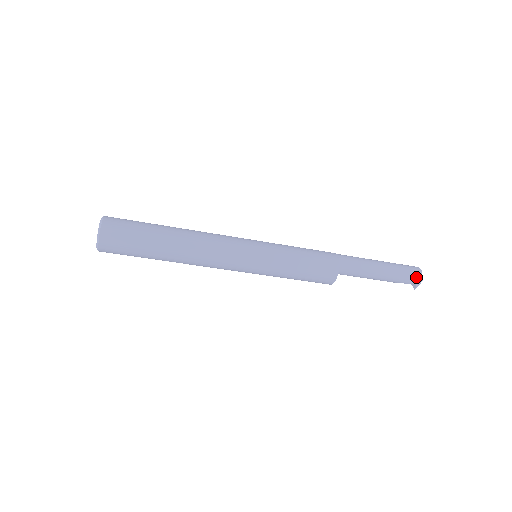
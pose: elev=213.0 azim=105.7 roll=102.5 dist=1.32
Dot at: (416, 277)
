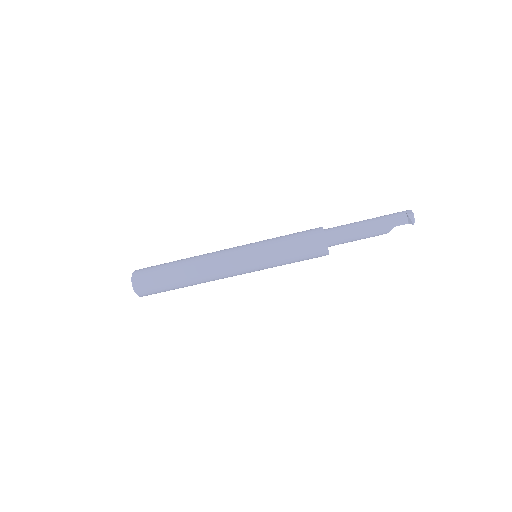
Dot at: (406, 214)
